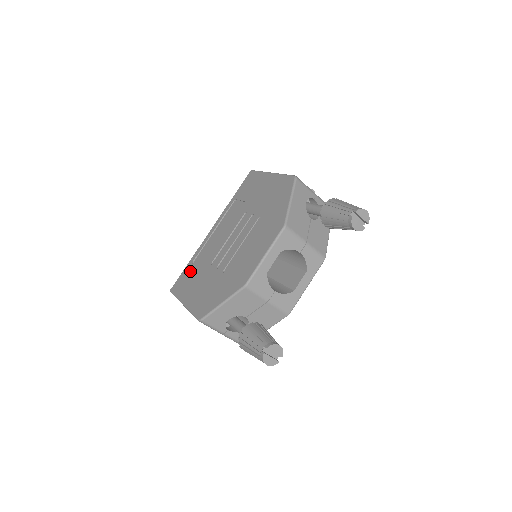
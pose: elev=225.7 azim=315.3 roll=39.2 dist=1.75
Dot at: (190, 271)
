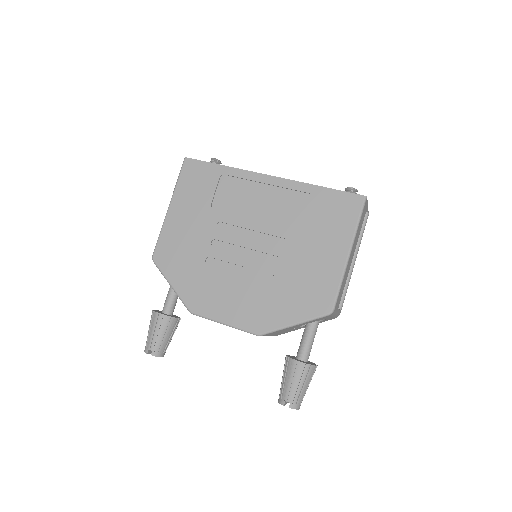
Dot at: (209, 182)
